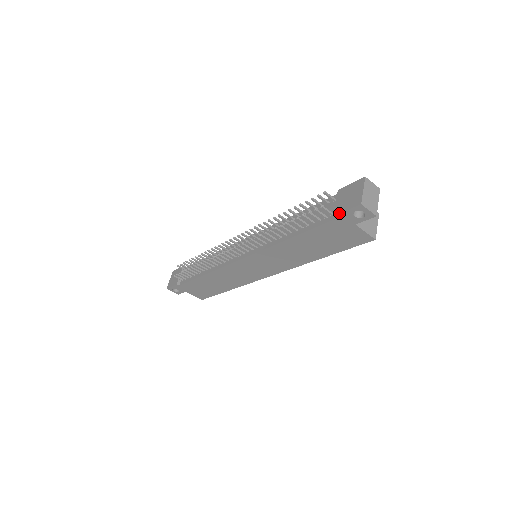
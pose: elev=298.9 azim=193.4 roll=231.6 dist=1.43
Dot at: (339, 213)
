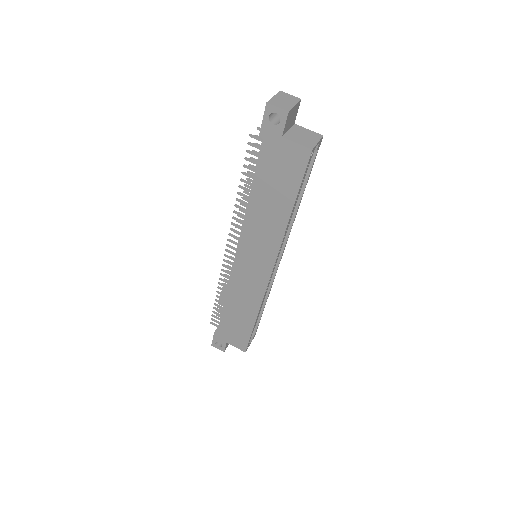
Dot at: (260, 129)
